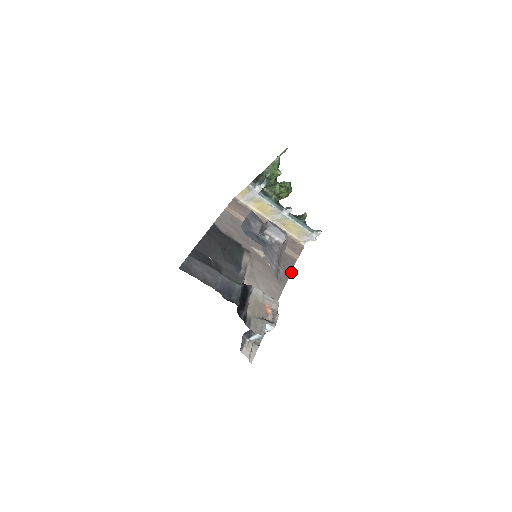
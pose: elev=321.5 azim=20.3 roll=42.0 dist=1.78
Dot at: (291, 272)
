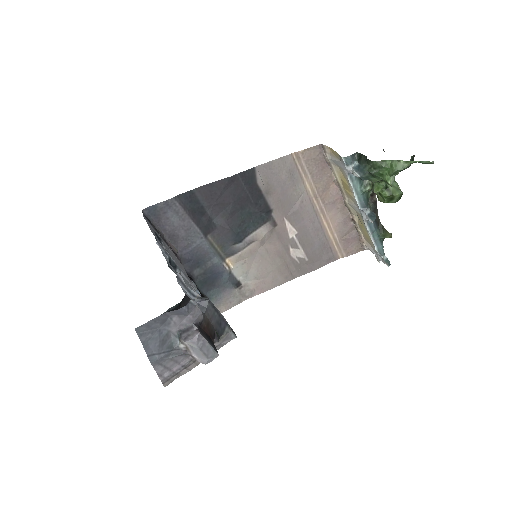
Dot at: (314, 270)
